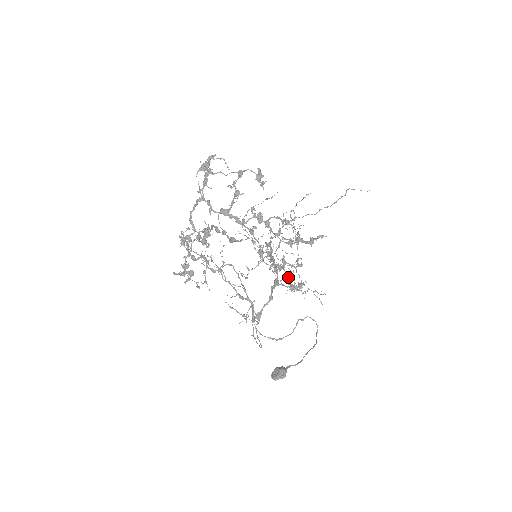
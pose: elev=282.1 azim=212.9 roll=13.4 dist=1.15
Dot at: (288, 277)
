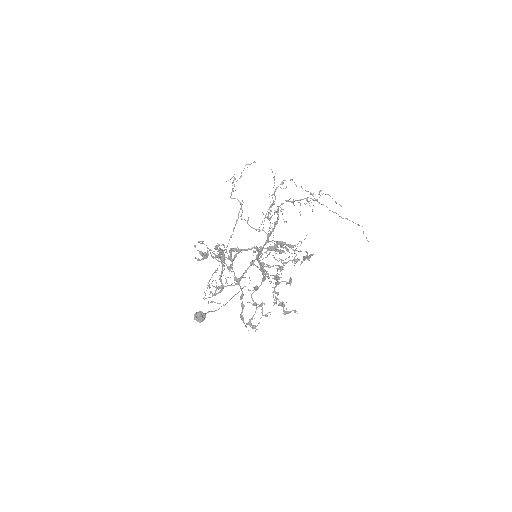
Dot at: (253, 316)
